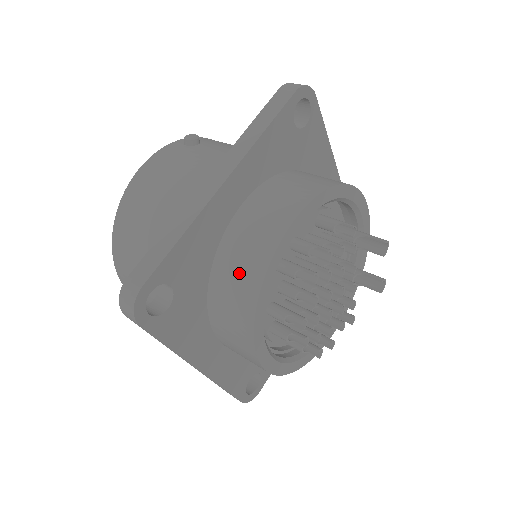
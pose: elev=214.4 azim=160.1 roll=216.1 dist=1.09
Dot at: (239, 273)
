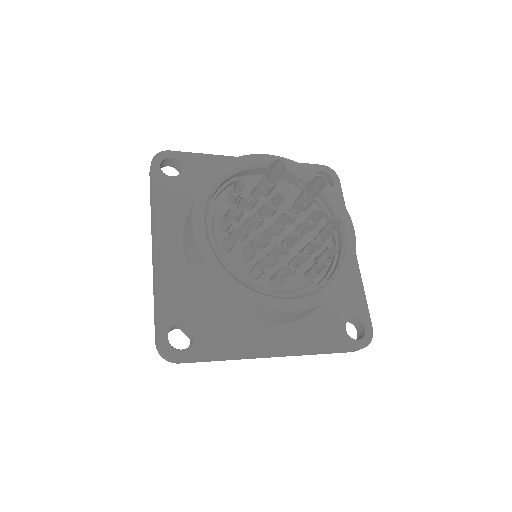
Dot at: (204, 278)
